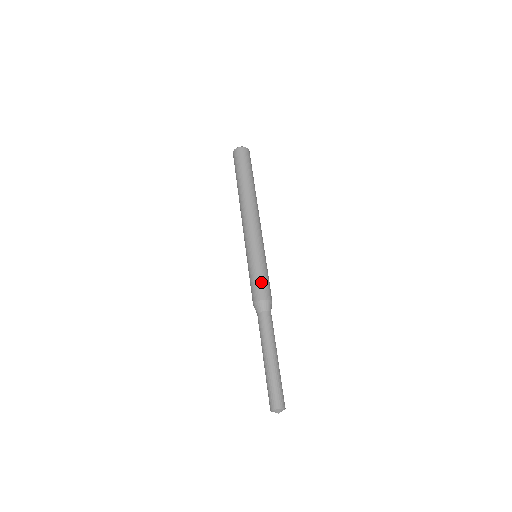
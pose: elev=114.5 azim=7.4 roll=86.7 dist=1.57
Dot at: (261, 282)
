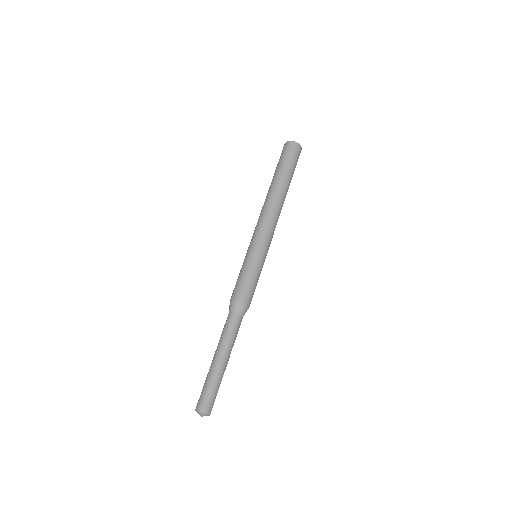
Dot at: (251, 286)
